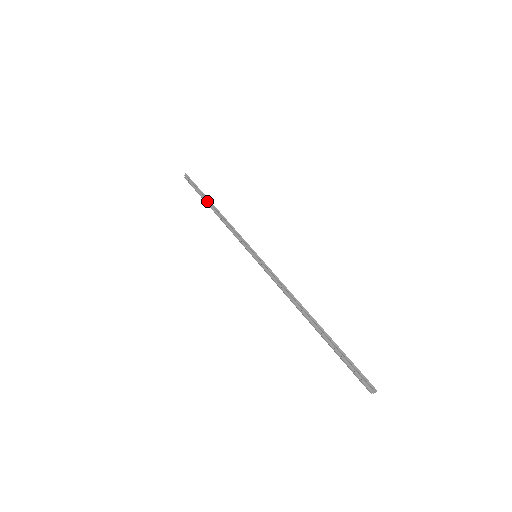
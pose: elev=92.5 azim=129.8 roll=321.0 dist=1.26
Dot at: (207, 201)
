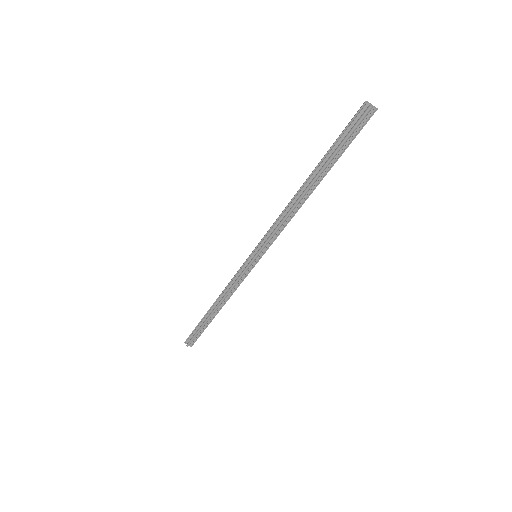
Dot at: (207, 314)
